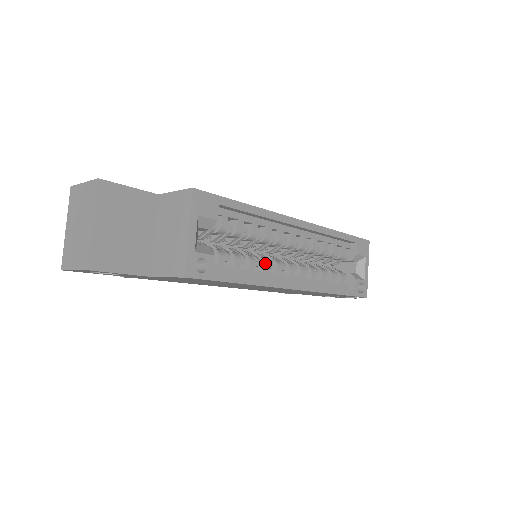
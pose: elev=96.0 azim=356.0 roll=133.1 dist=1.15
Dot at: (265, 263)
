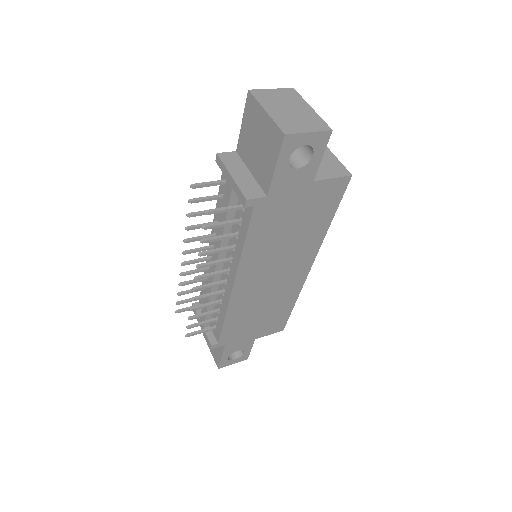
Dot at: occluded
